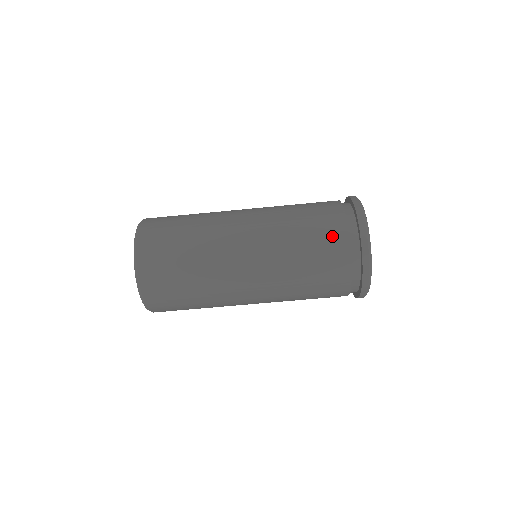
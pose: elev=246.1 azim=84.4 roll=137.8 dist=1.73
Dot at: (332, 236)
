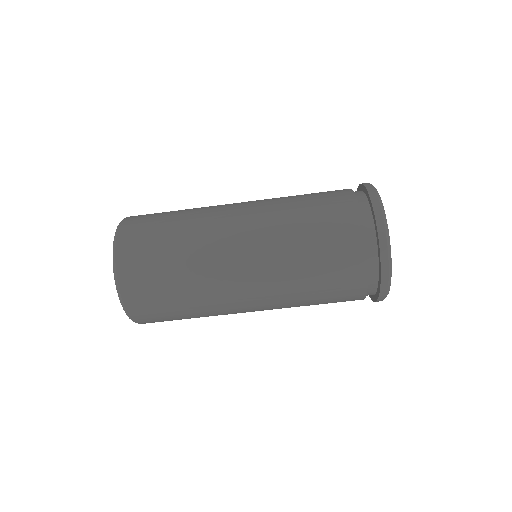
Dot at: (348, 287)
